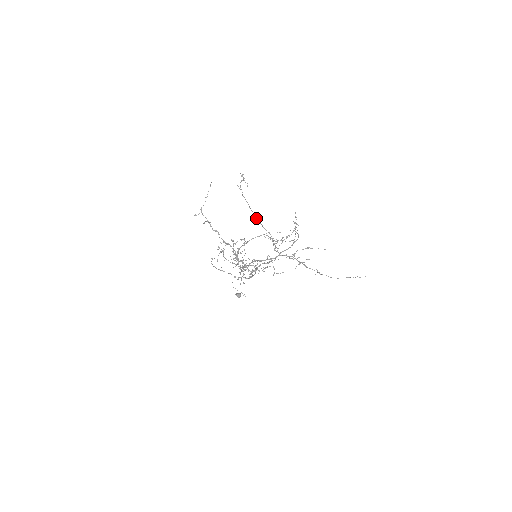
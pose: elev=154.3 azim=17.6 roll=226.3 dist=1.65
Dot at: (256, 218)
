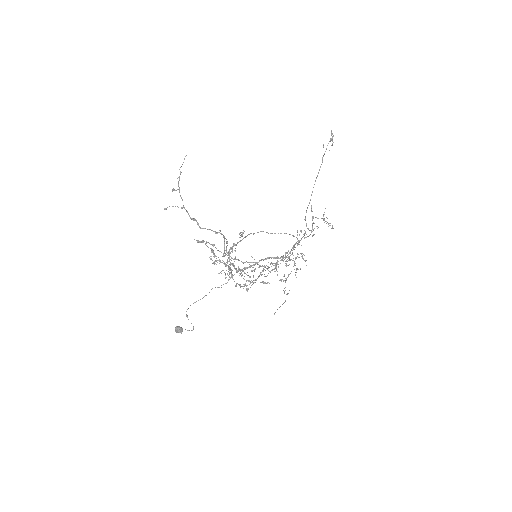
Dot at: occluded
